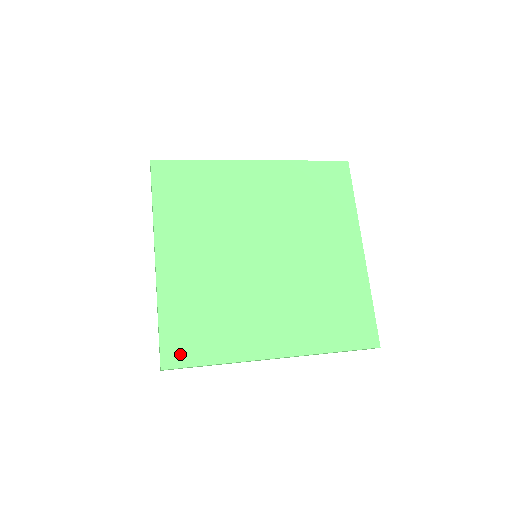
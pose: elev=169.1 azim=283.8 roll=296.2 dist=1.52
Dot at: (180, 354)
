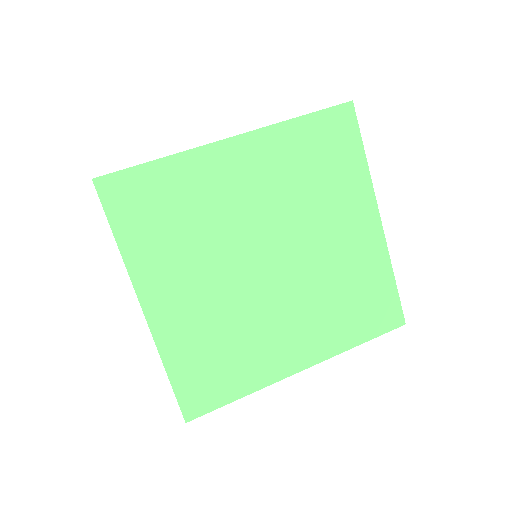
Dot at: (201, 401)
